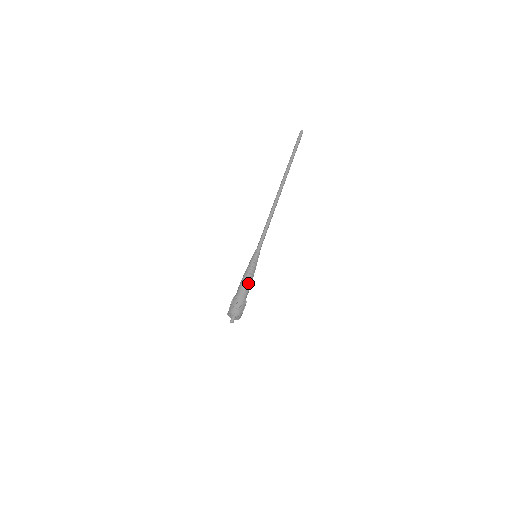
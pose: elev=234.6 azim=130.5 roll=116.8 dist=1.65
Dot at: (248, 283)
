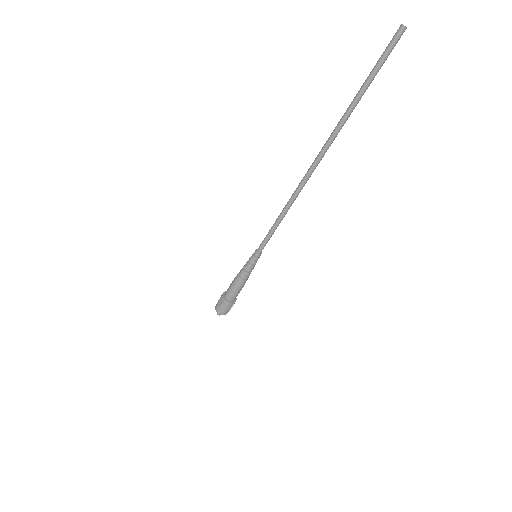
Dot at: (240, 289)
